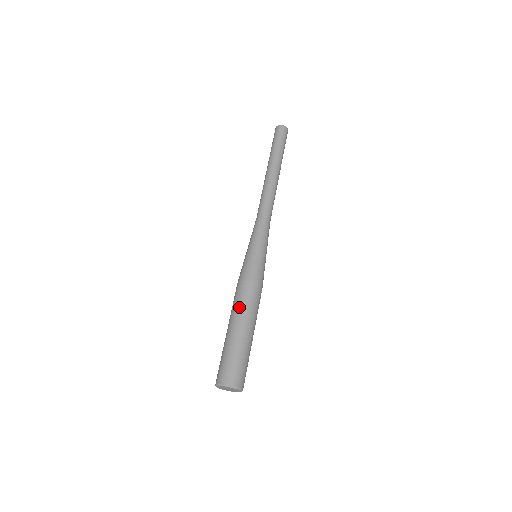
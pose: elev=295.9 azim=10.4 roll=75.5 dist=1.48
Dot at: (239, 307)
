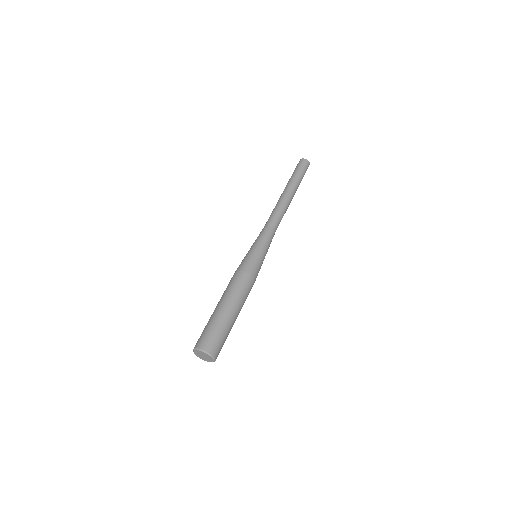
Dot at: (224, 292)
